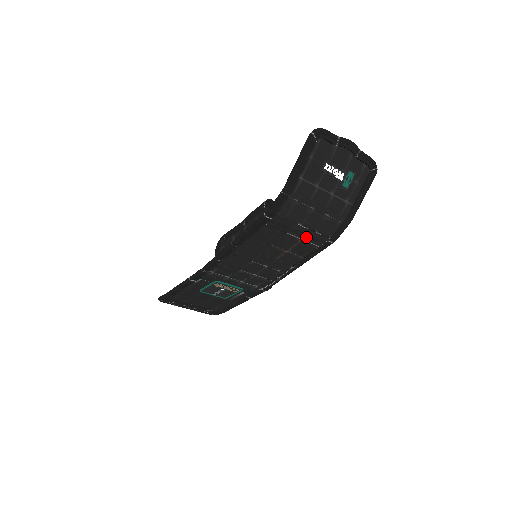
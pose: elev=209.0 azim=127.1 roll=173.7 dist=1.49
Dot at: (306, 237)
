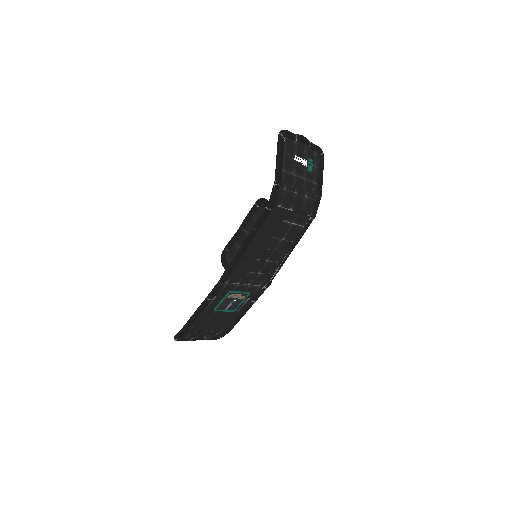
Dot at: (295, 220)
